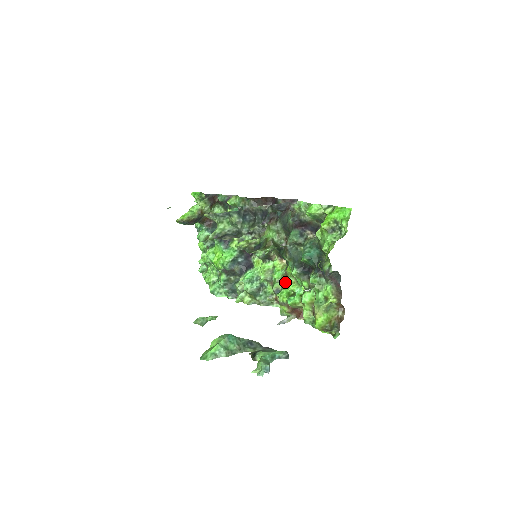
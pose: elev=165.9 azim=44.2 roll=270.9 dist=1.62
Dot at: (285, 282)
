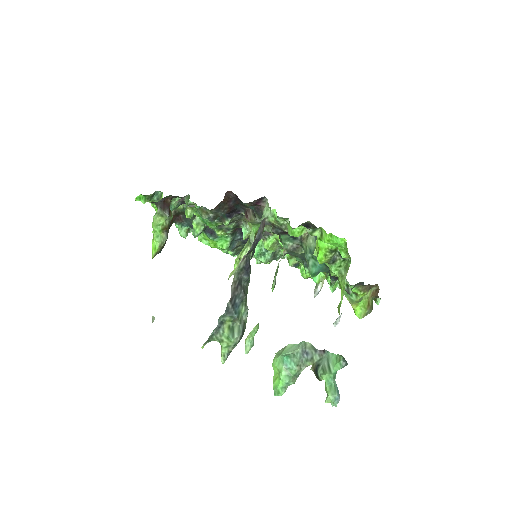
Dot at: occluded
